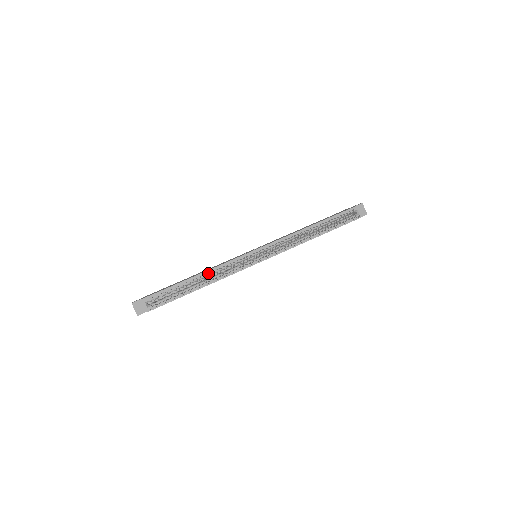
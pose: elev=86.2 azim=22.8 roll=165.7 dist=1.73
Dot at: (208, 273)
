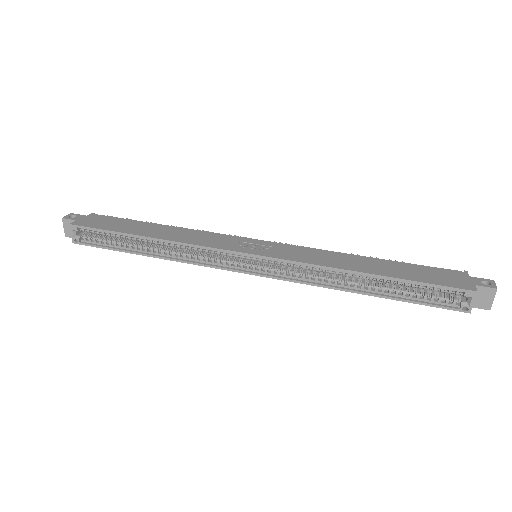
Dot at: (167, 243)
